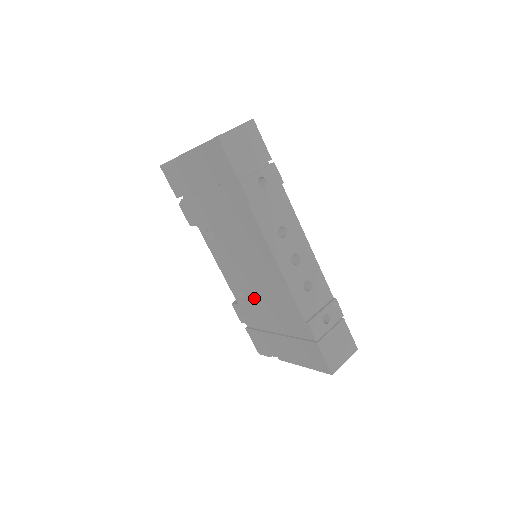
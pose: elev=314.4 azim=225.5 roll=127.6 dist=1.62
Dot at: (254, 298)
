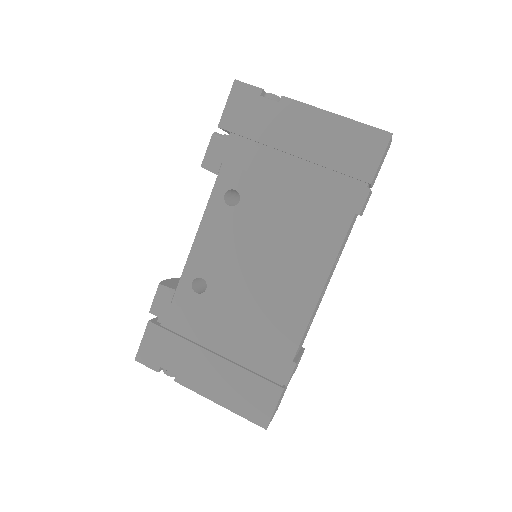
Dot at: (225, 299)
